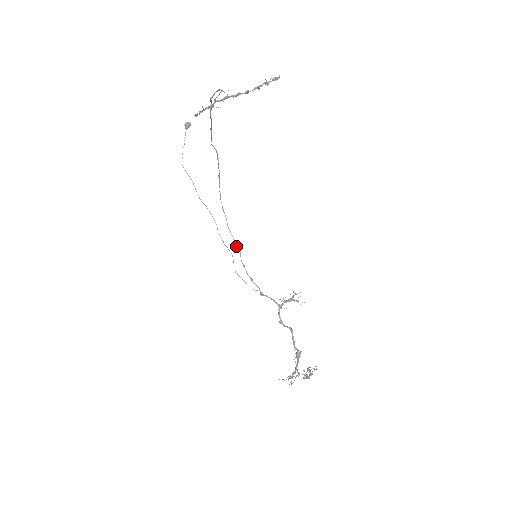
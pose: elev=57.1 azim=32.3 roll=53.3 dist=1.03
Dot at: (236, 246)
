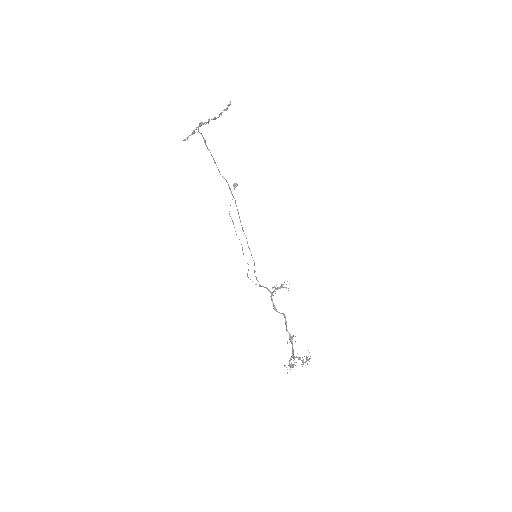
Dot at: occluded
